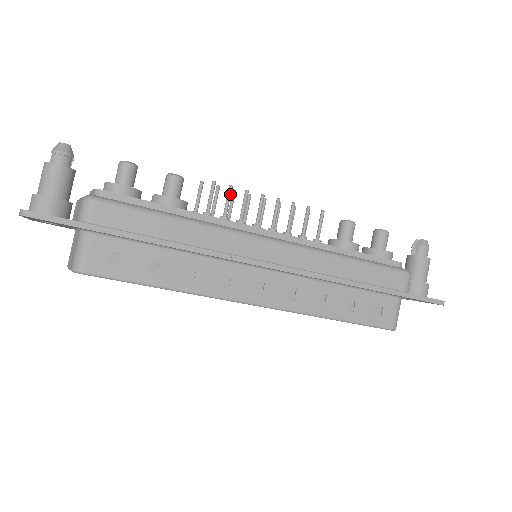
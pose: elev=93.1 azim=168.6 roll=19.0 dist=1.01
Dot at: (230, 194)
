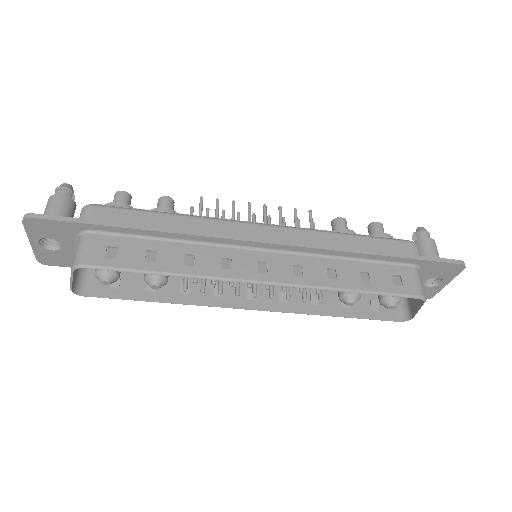
Dot at: (218, 205)
